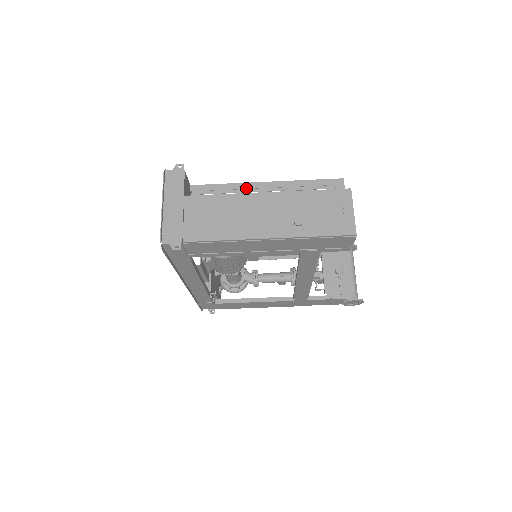
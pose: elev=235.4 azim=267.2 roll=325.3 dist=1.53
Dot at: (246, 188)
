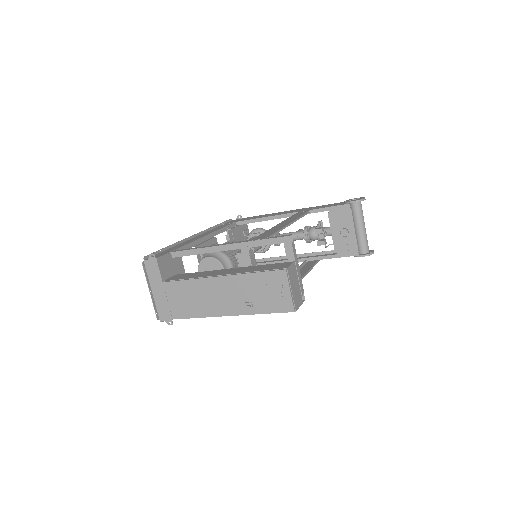
Dot at: (212, 252)
